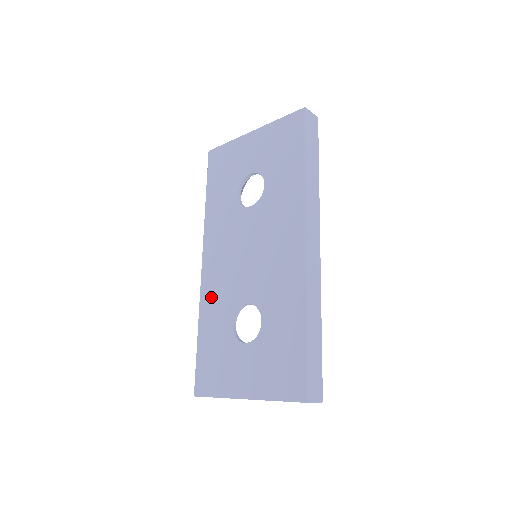
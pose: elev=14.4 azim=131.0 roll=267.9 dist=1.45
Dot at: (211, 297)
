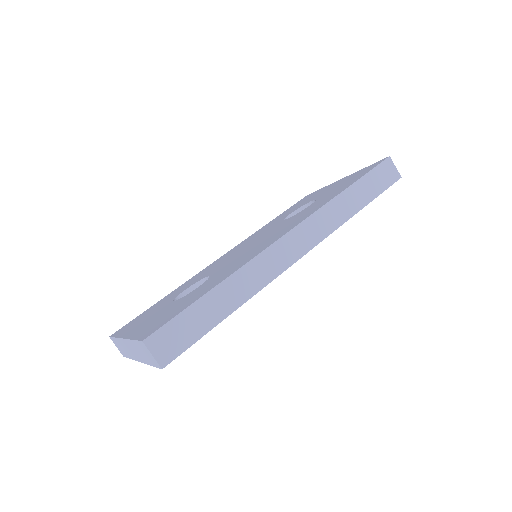
Dot at: (199, 274)
